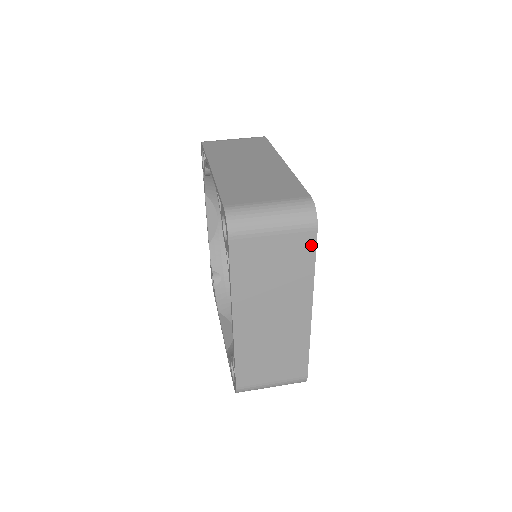
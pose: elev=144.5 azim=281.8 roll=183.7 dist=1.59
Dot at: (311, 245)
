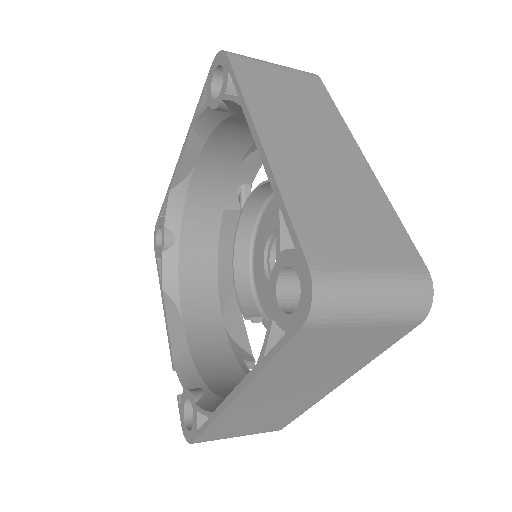
Dot at: (321, 89)
